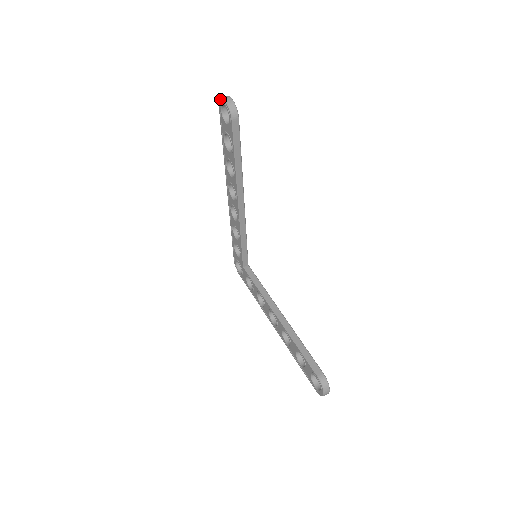
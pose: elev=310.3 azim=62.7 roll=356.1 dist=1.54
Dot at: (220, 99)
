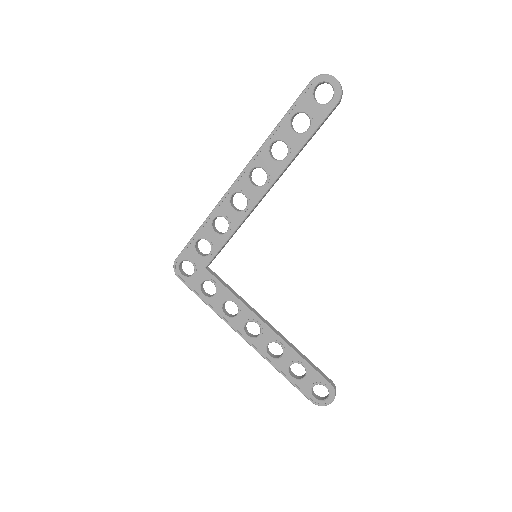
Dot at: (325, 75)
